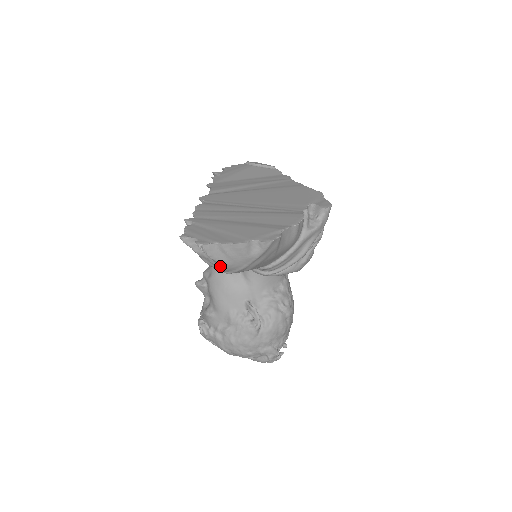
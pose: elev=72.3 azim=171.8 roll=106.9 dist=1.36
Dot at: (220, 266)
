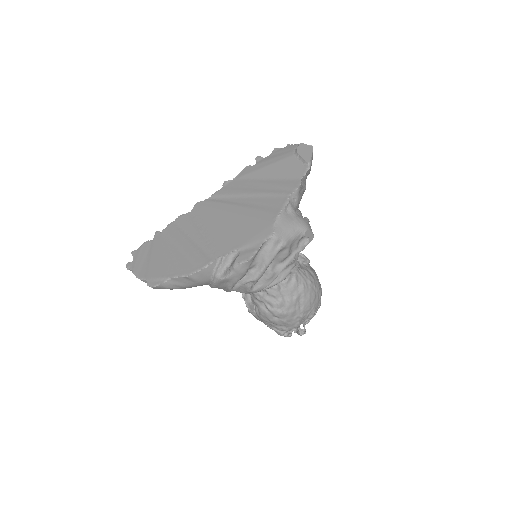
Dot at: occluded
